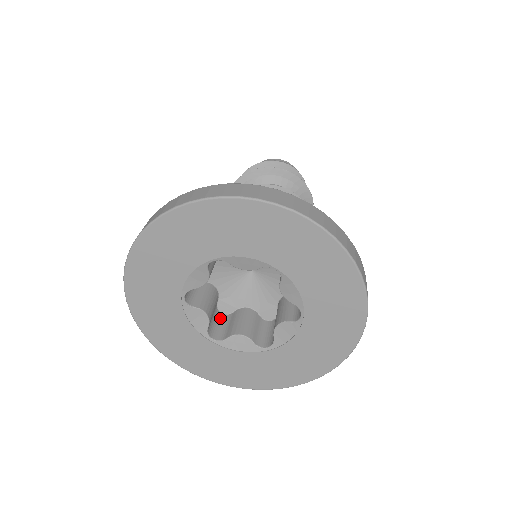
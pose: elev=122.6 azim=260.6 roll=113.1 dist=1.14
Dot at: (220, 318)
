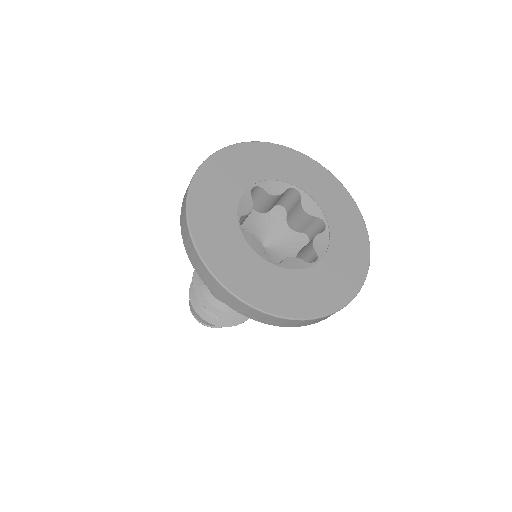
Dot at: occluded
